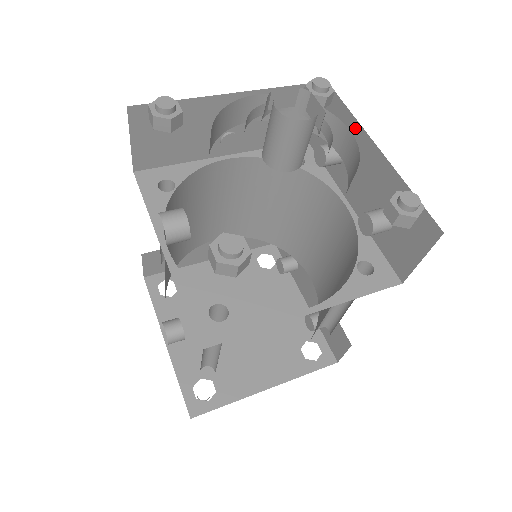
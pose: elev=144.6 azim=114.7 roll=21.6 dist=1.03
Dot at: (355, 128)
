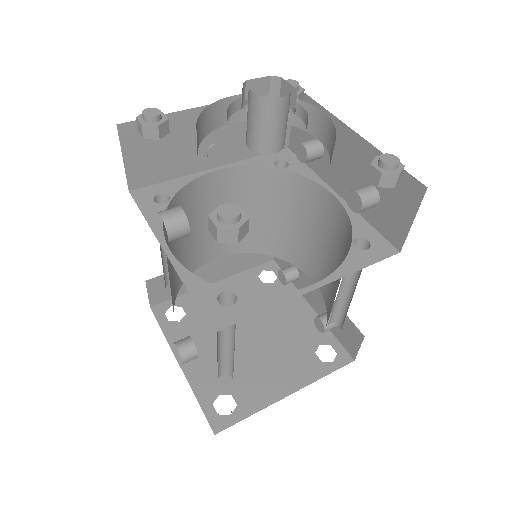
Dot at: occluded
